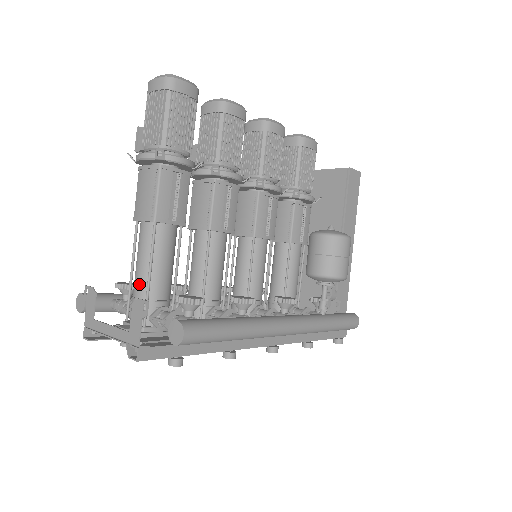
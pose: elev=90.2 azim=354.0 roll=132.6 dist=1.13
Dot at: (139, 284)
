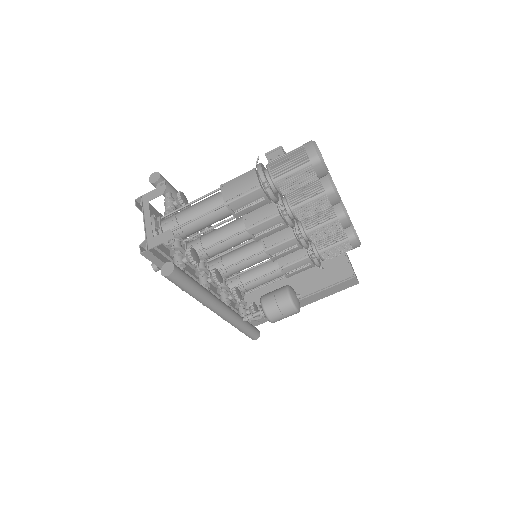
Dot at: (185, 215)
